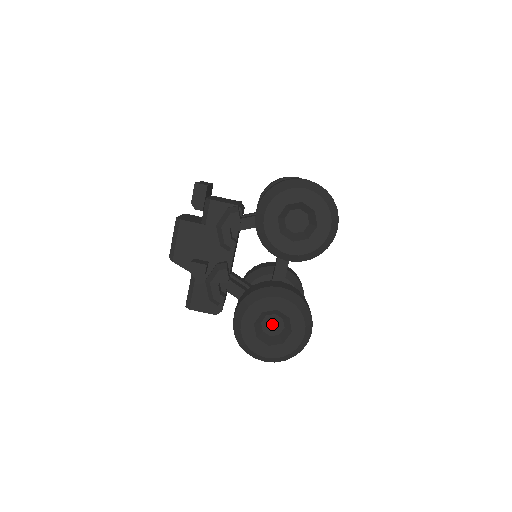
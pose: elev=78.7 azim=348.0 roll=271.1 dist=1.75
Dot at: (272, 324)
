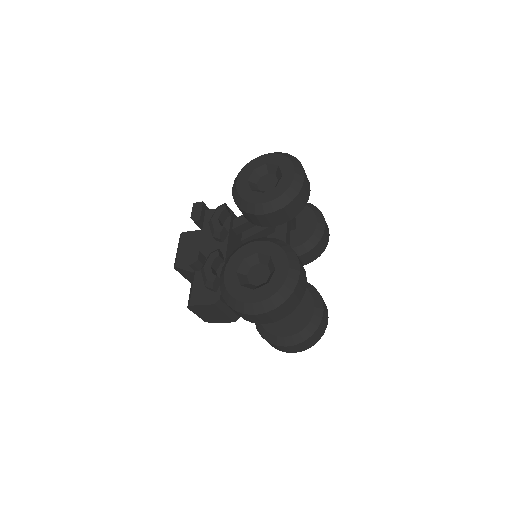
Dot at: (258, 274)
